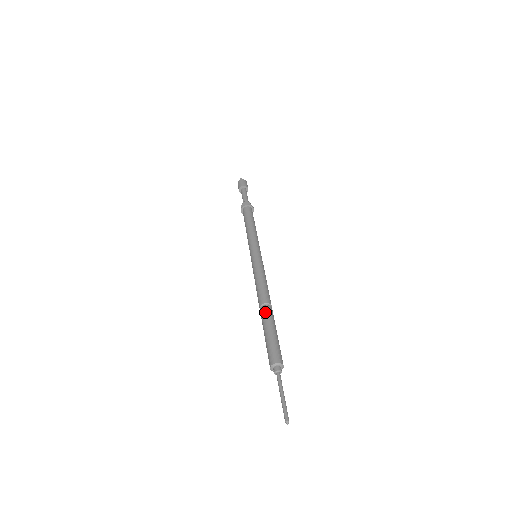
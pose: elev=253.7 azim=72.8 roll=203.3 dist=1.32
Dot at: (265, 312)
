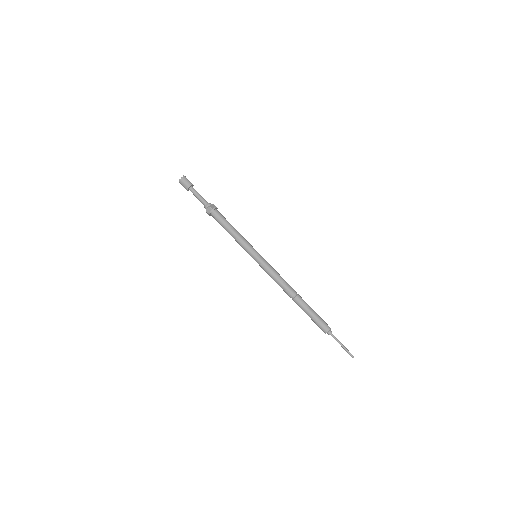
Dot at: (297, 303)
